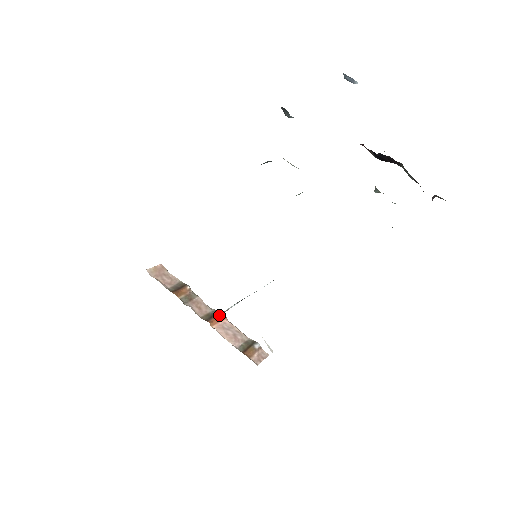
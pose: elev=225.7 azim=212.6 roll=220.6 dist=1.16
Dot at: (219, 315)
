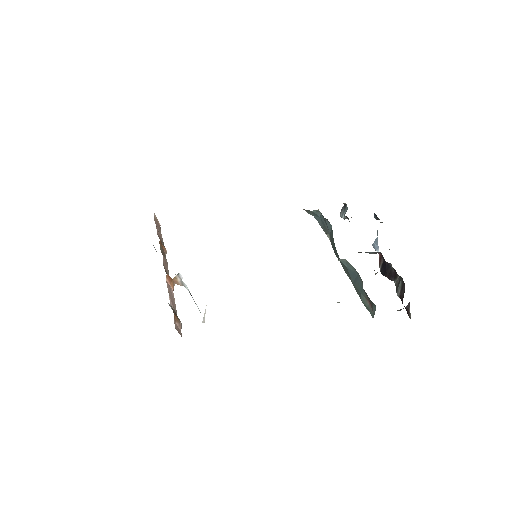
Dot at: (174, 281)
